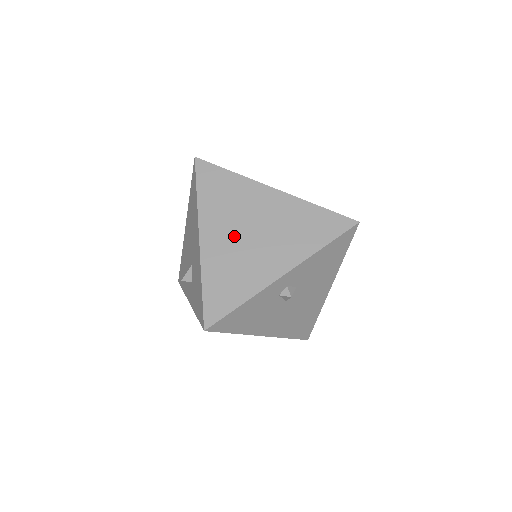
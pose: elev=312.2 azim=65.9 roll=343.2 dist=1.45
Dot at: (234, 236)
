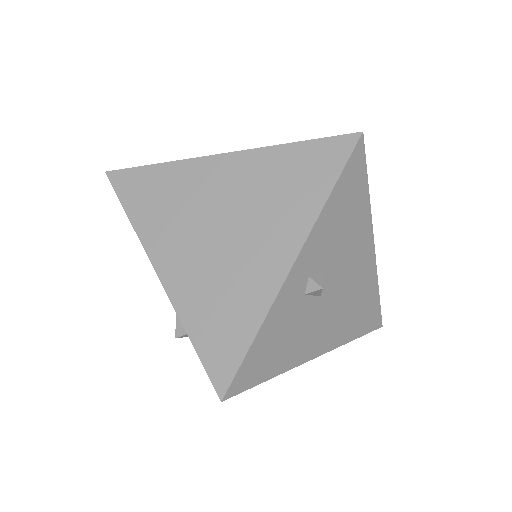
Dot at: (200, 246)
